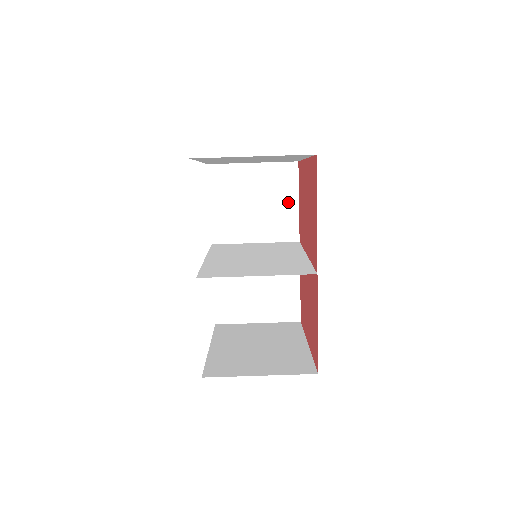
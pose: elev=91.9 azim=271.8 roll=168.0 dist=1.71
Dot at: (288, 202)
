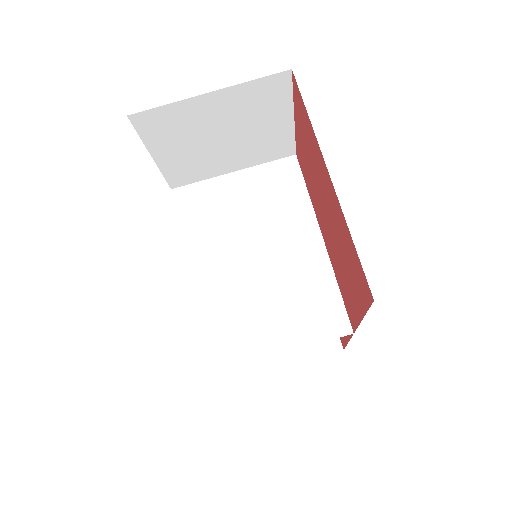
Dot at: (277, 122)
